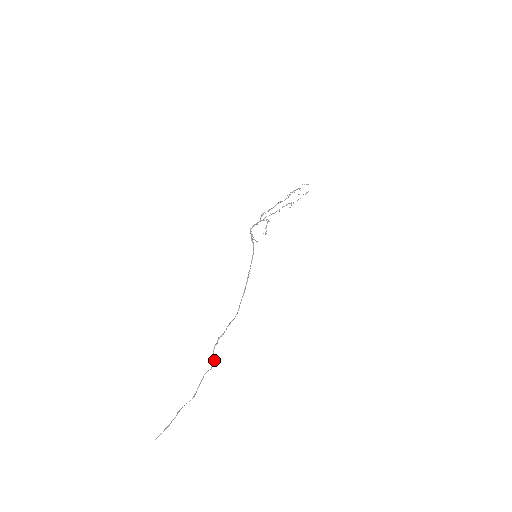
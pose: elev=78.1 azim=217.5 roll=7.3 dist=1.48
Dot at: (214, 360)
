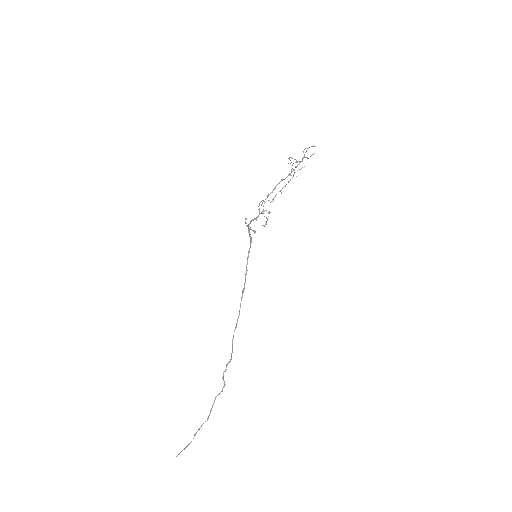
Dot at: occluded
